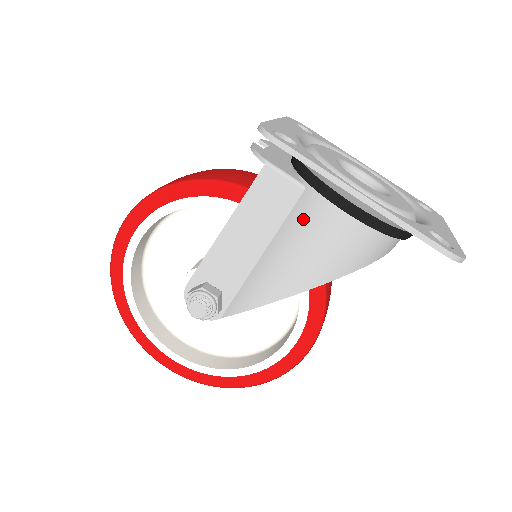
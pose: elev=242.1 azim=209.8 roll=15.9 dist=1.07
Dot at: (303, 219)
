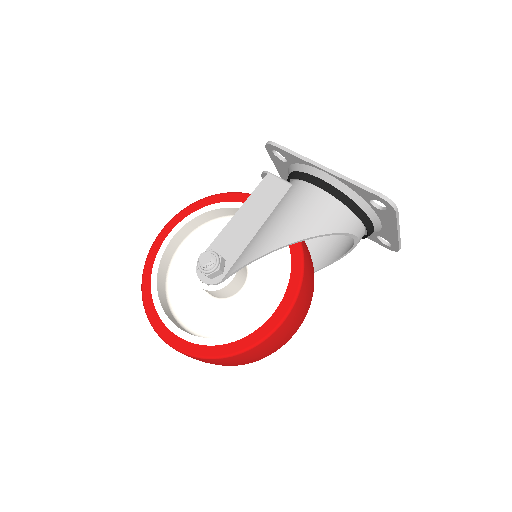
Dot at: (289, 199)
